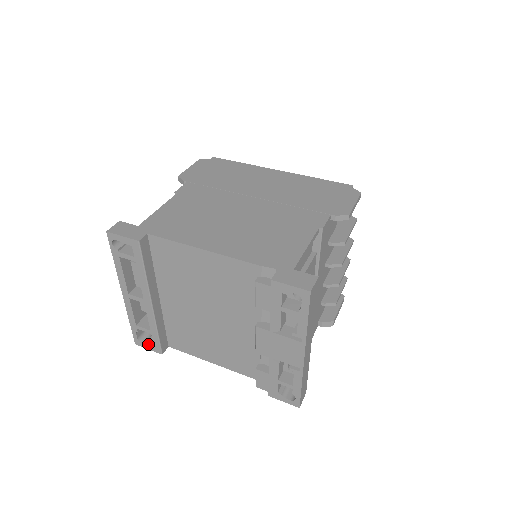
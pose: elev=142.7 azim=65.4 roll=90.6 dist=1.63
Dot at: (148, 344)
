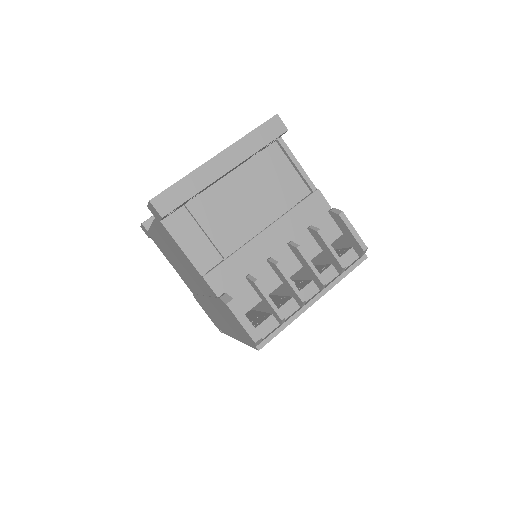
Dot at: occluded
